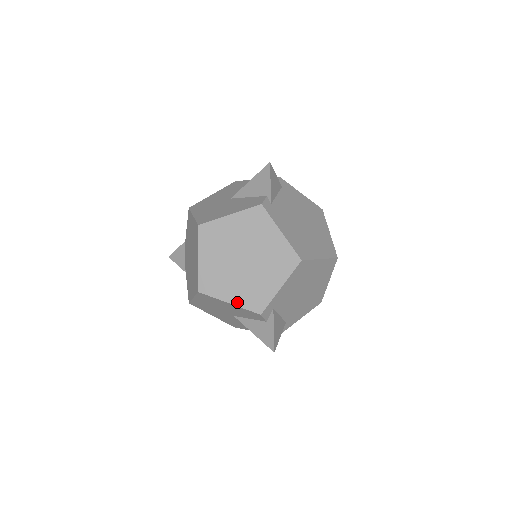
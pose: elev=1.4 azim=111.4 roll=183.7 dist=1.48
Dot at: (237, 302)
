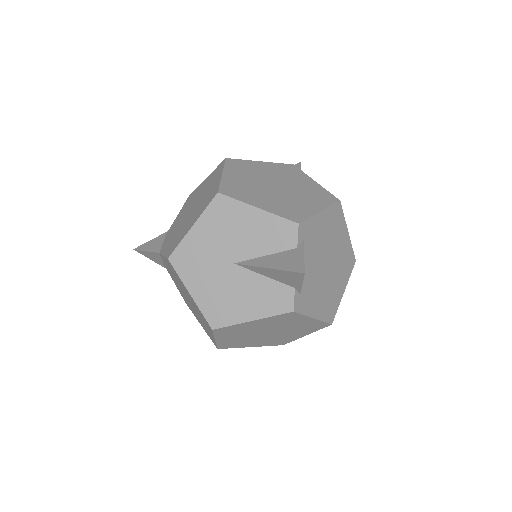
Dot at: (260, 346)
